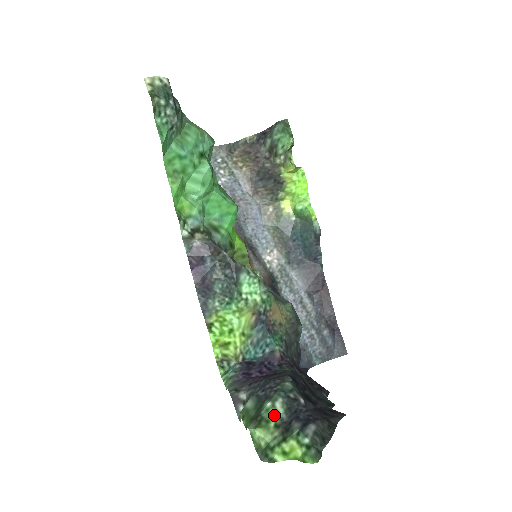
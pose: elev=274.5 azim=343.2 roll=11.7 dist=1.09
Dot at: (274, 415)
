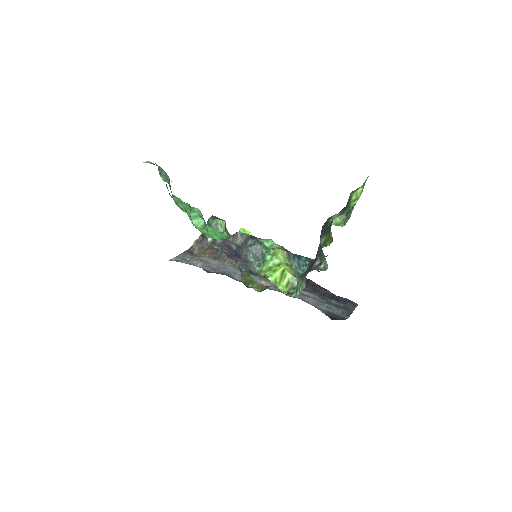
Dot at: occluded
